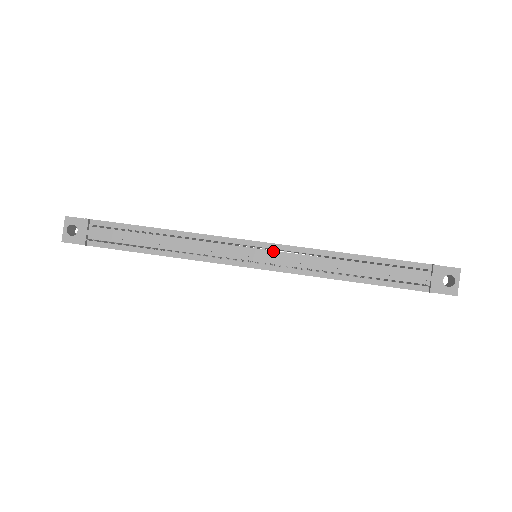
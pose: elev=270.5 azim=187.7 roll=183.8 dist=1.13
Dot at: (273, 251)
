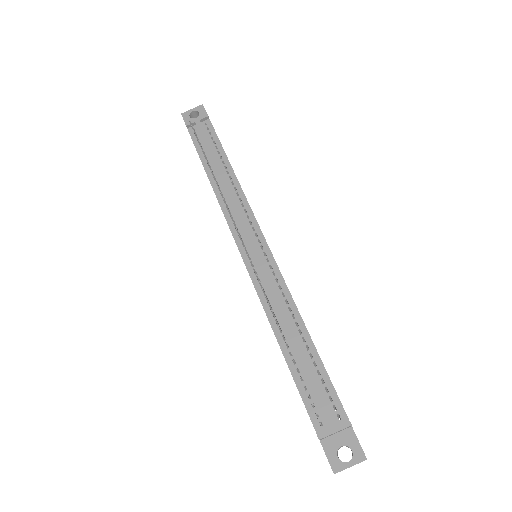
Dot at: (266, 260)
